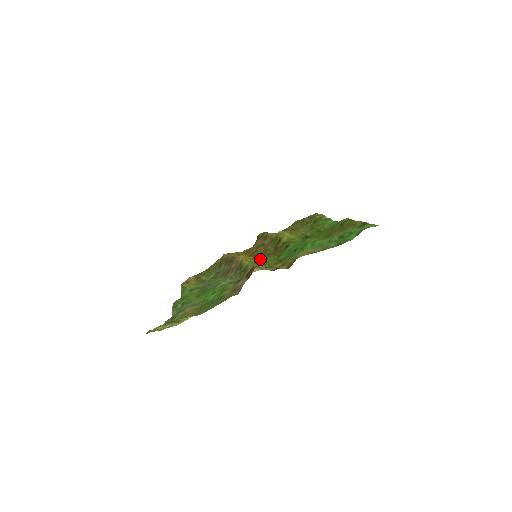
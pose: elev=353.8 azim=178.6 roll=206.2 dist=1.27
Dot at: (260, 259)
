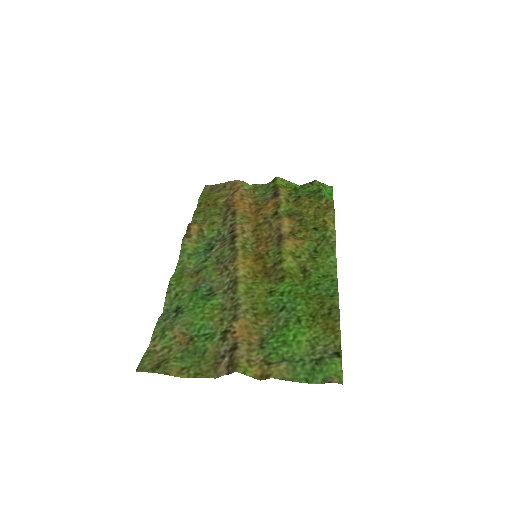
Dot at: (255, 282)
